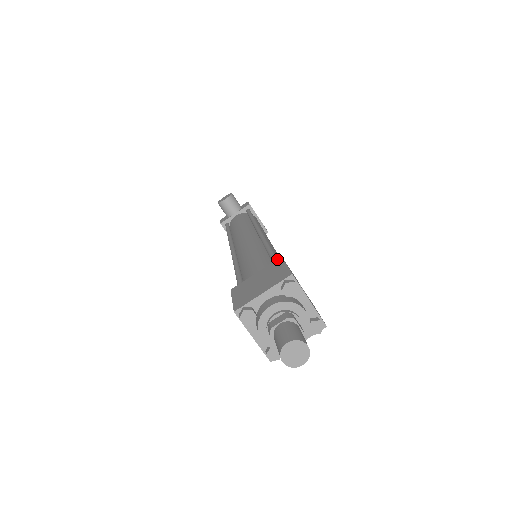
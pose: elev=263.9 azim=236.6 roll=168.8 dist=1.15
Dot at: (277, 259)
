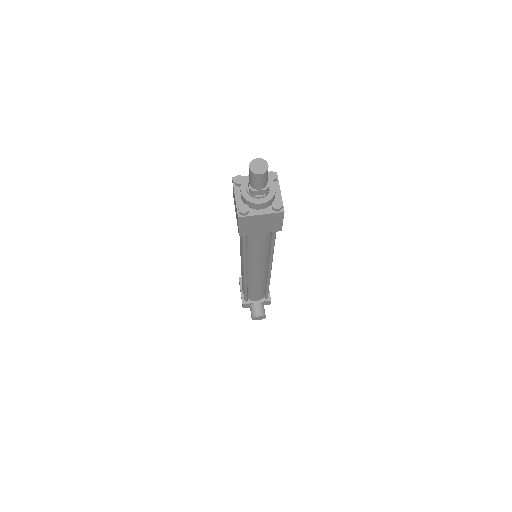
Dot at: occluded
